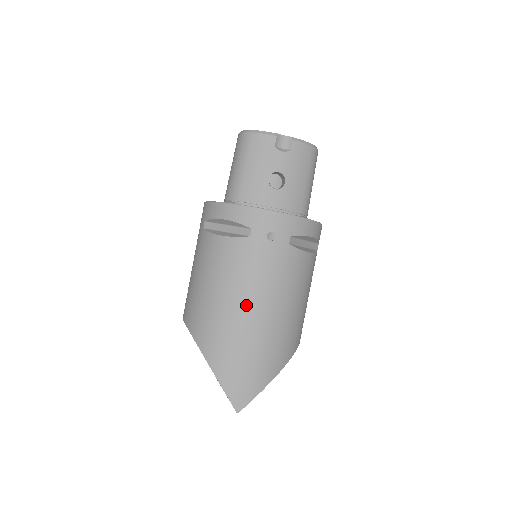
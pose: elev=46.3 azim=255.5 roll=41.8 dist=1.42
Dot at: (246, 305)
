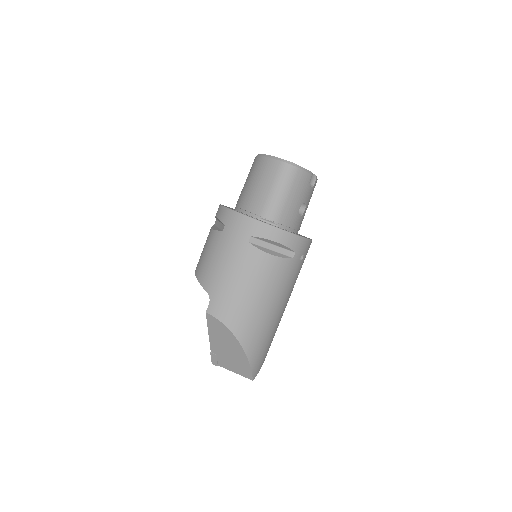
Dot at: (278, 307)
